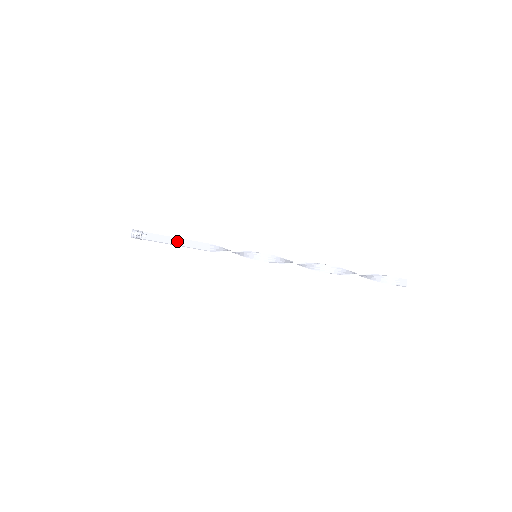
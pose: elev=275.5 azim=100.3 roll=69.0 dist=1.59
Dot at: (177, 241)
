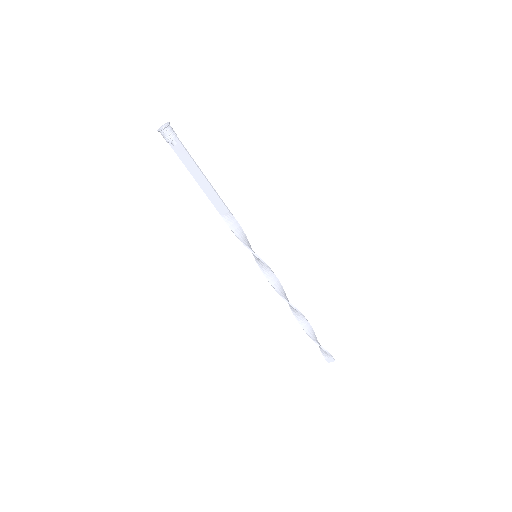
Dot at: (201, 180)
